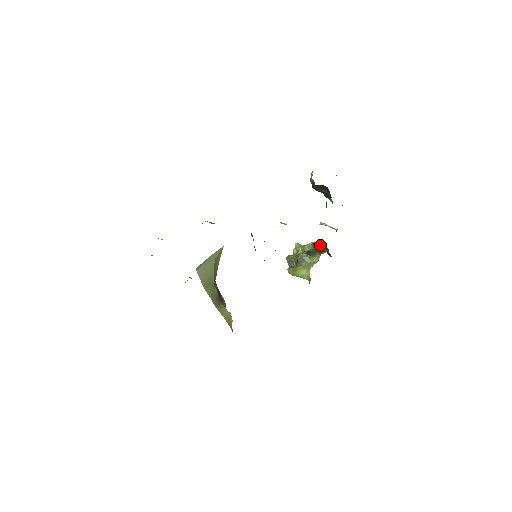
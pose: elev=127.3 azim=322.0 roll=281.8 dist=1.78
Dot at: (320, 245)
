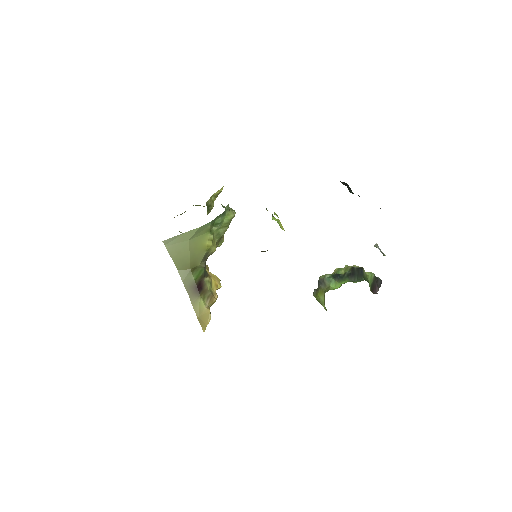
Dot at: (360, 272)
